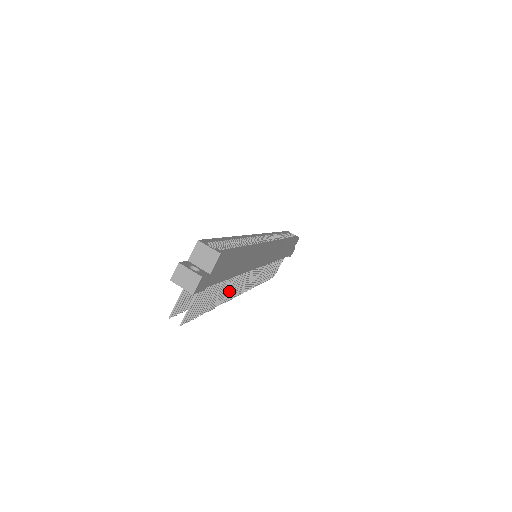
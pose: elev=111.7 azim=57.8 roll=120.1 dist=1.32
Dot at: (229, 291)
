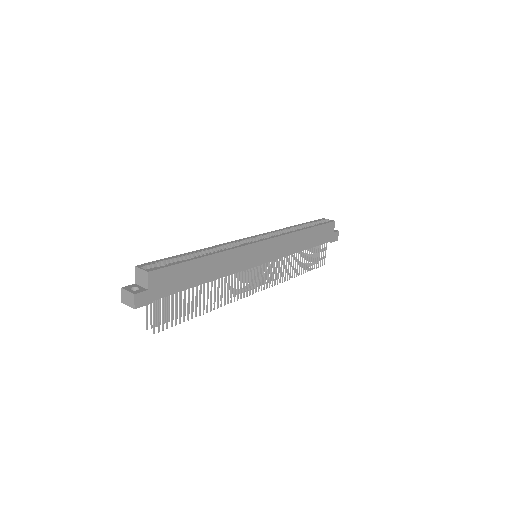
Dot at: (222, 295)
